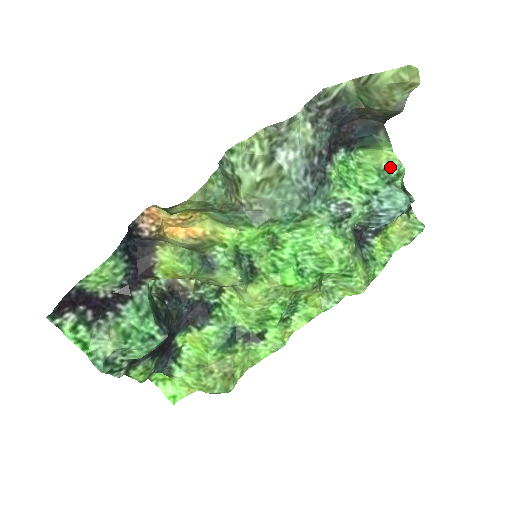
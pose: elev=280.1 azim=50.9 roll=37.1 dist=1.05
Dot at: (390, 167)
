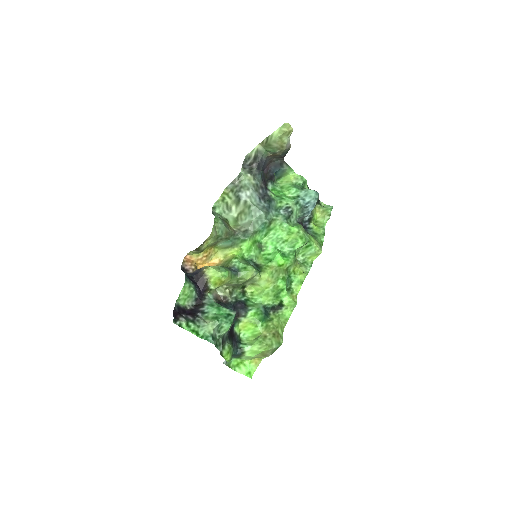
Dot at: (298, 181)
